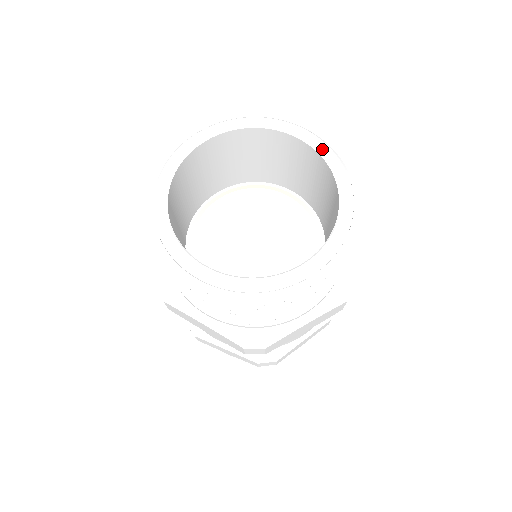
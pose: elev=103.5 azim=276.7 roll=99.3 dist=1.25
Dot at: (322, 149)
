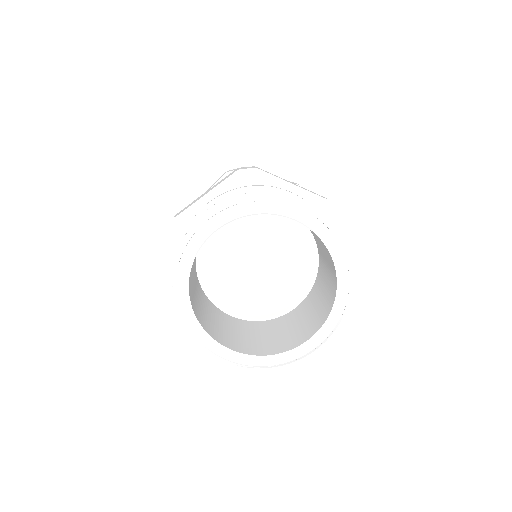
Dot at: (322, 233)
